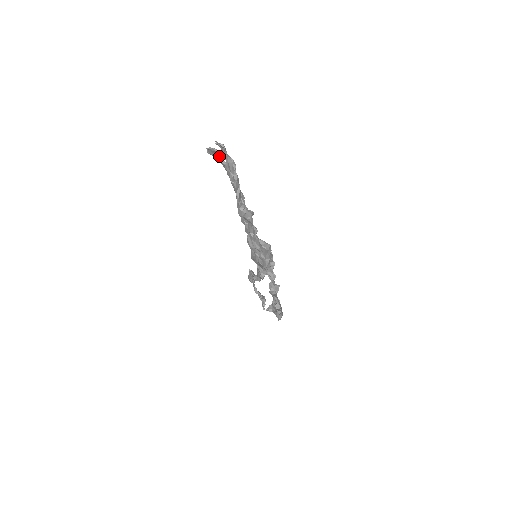
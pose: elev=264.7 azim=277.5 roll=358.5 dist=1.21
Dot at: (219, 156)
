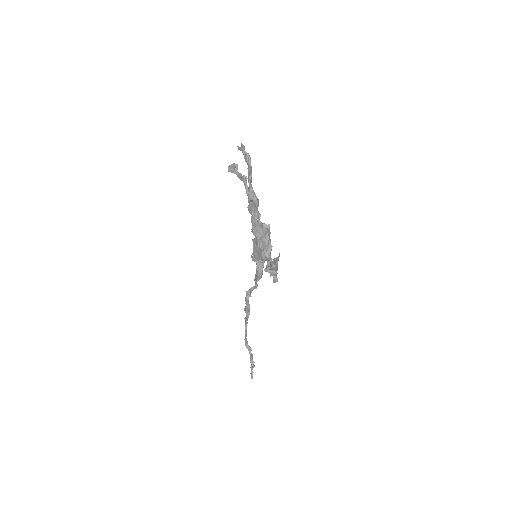
Dot at: (237, 170)
